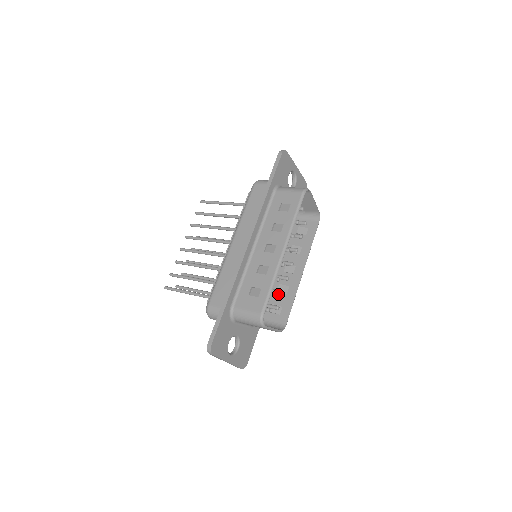
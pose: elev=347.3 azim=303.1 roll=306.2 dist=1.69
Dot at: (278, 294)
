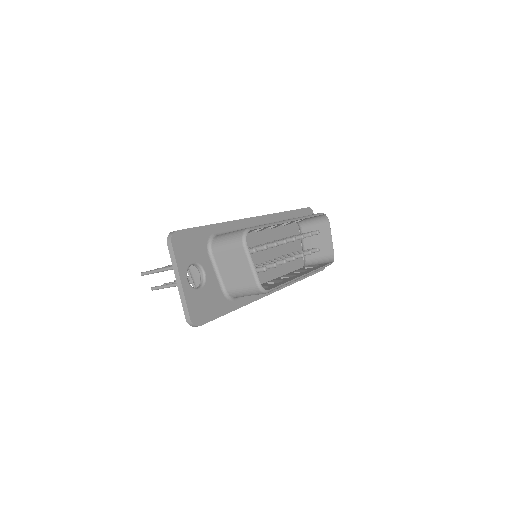
Dot at: (268, 284)
